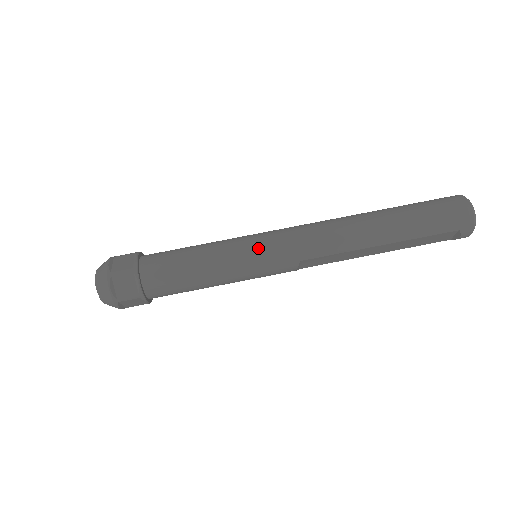
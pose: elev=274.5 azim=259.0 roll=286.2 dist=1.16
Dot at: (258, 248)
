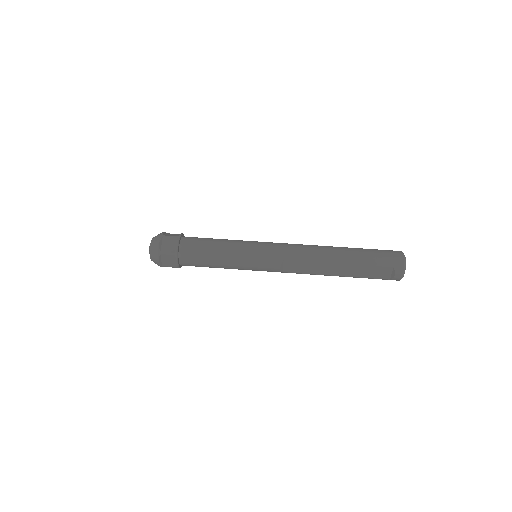
Dot at: (258, 245)
